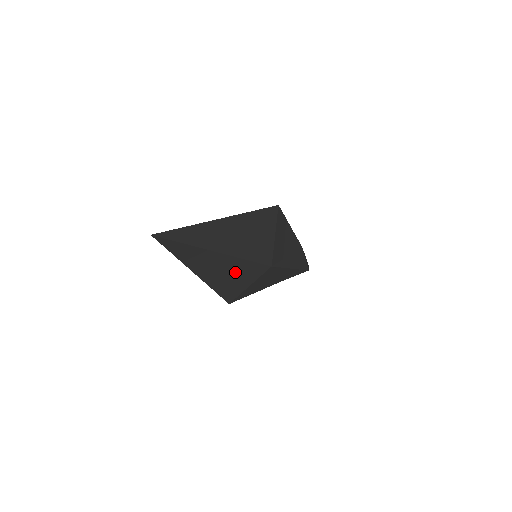
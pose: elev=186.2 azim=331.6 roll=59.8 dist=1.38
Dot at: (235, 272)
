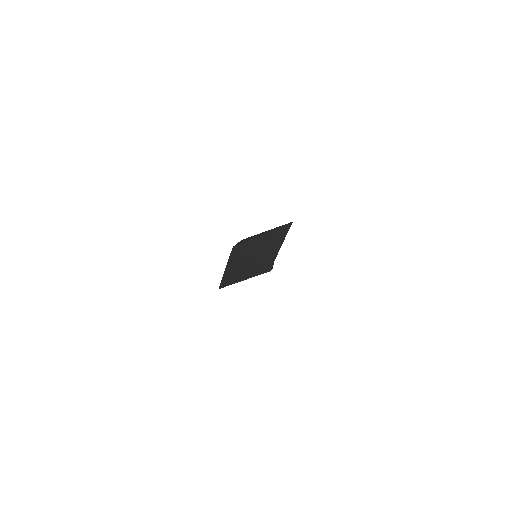
Dot at: (246, 272)
